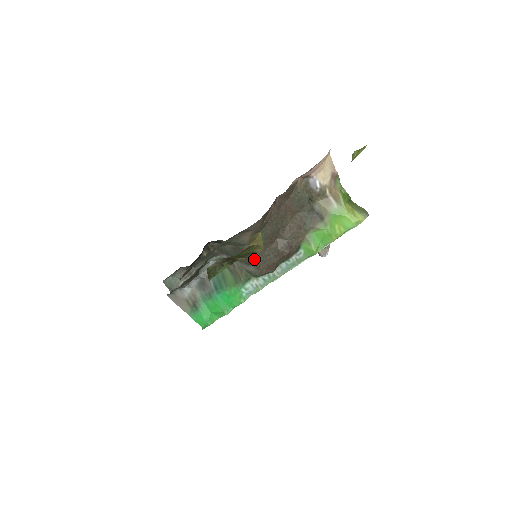
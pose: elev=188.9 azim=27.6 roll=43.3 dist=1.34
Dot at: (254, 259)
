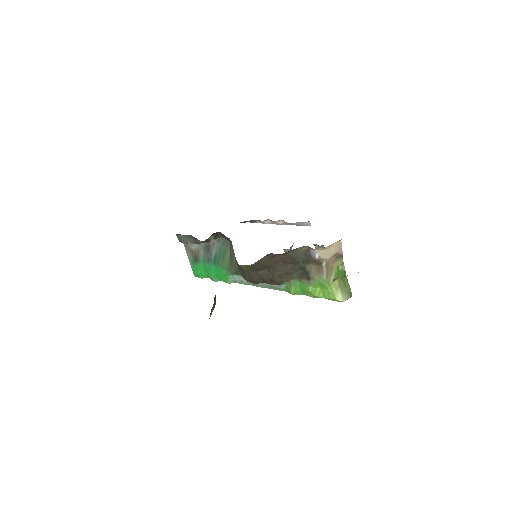
Dot at: (243, 270)
